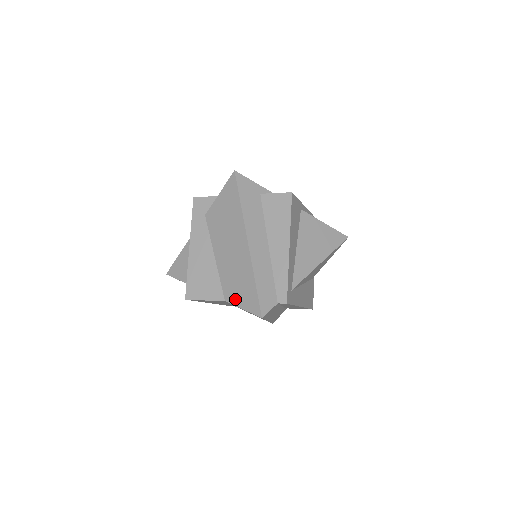
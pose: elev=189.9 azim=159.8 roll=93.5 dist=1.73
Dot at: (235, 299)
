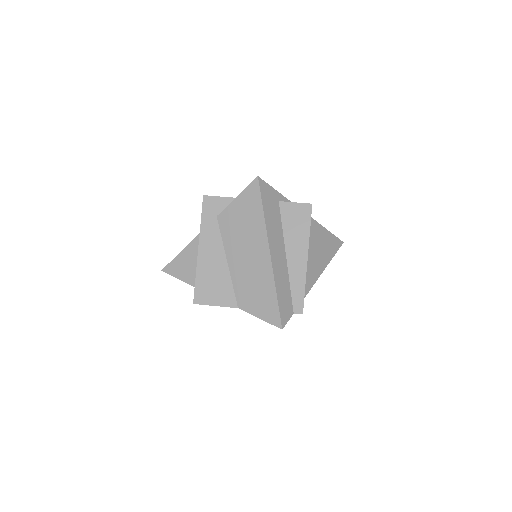
Dot at: (251, 308)
